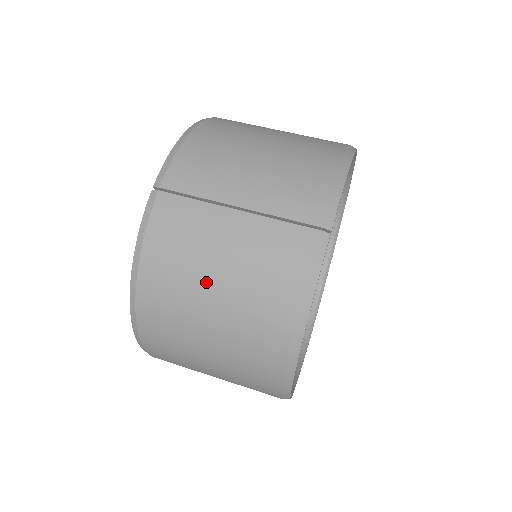
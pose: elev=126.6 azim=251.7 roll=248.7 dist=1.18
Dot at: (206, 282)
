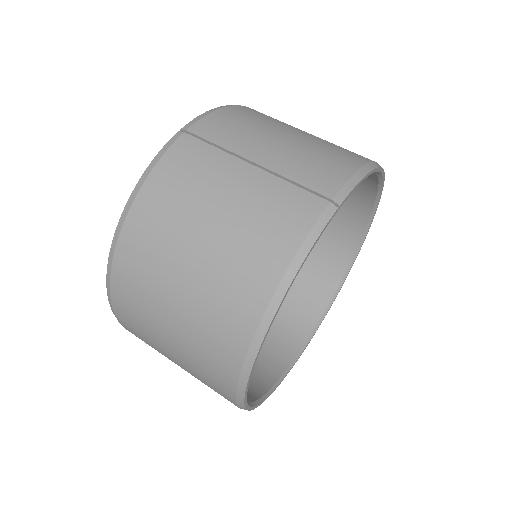
Dot at: (198, 222)
